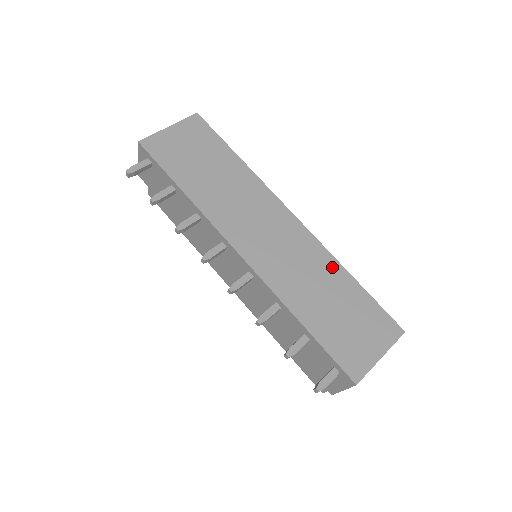
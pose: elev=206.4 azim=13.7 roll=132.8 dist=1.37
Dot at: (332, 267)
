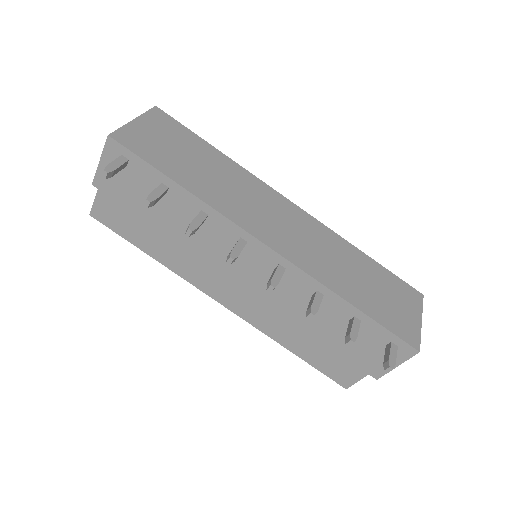
Dot at: (346, 247)
